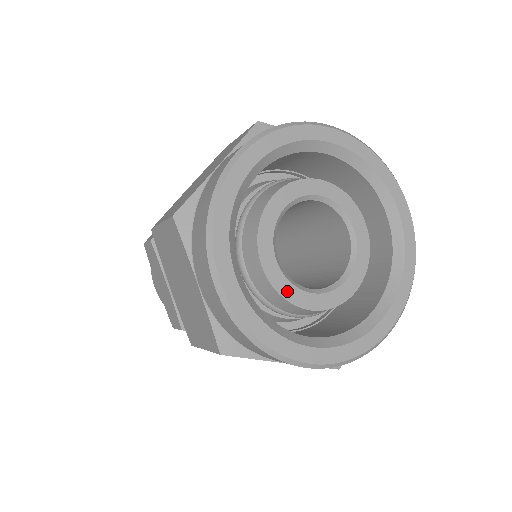
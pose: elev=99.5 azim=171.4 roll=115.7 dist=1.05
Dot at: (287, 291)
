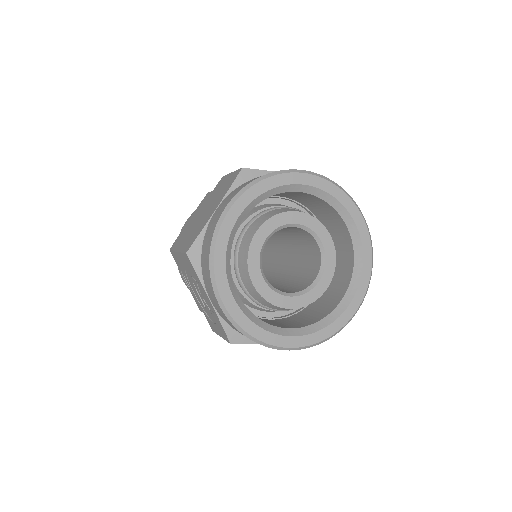
Dot at: (253, 260)
